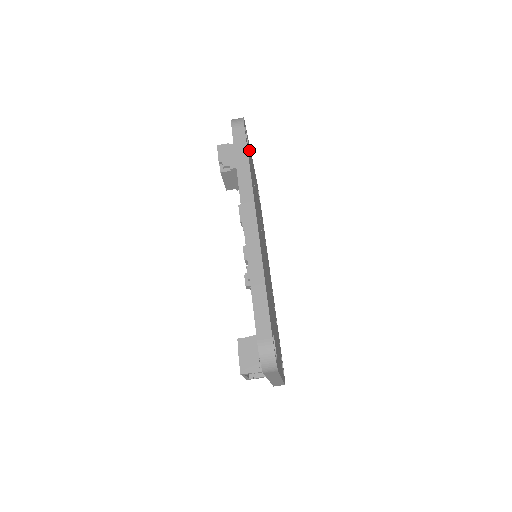
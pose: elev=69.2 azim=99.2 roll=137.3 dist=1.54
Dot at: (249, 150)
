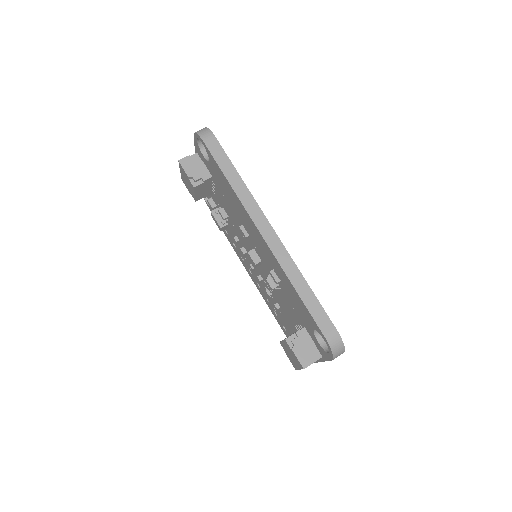
Dot at: occluded
